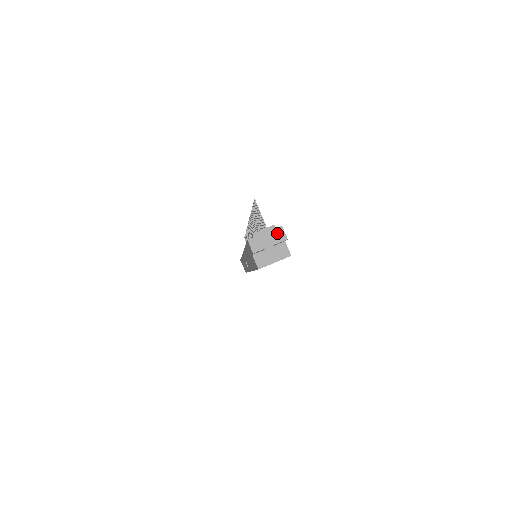
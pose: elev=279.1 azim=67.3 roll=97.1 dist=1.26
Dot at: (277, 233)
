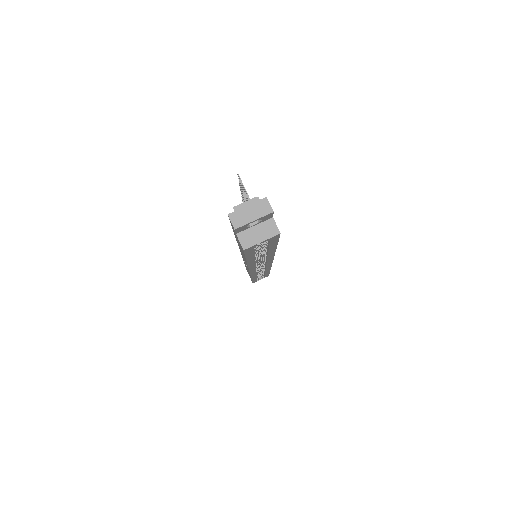
Dot at: (261, 205)
